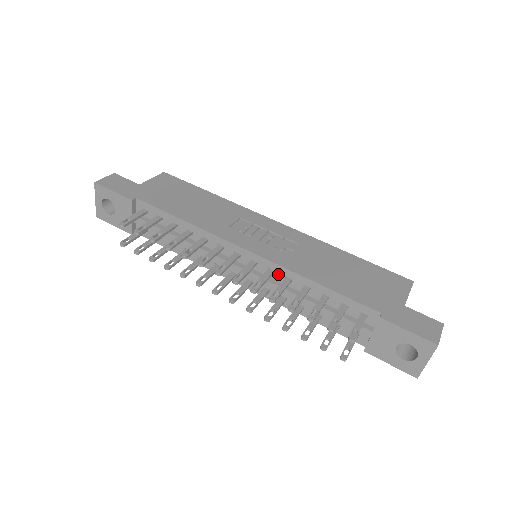
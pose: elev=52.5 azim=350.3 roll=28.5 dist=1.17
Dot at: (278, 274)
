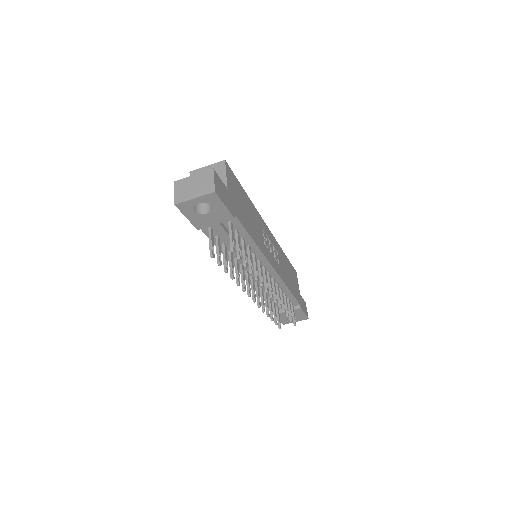
Dot at: (275, 281)
